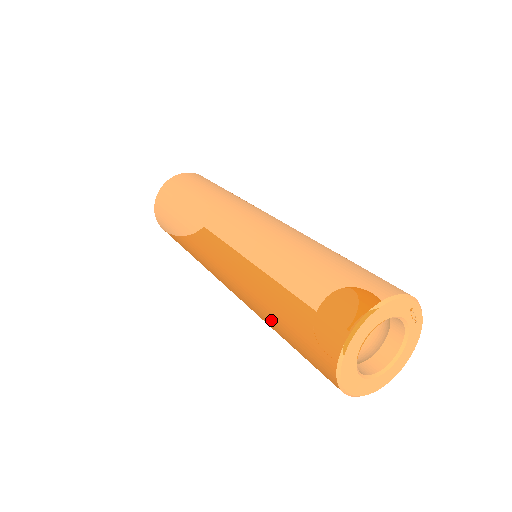
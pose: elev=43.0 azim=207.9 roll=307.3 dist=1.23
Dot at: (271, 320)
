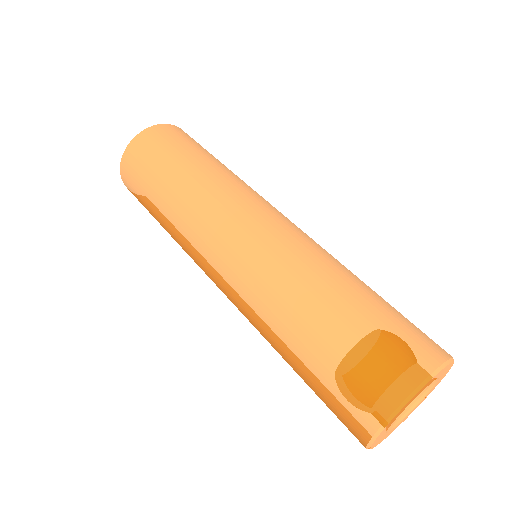
Dot at: (308, 319)
